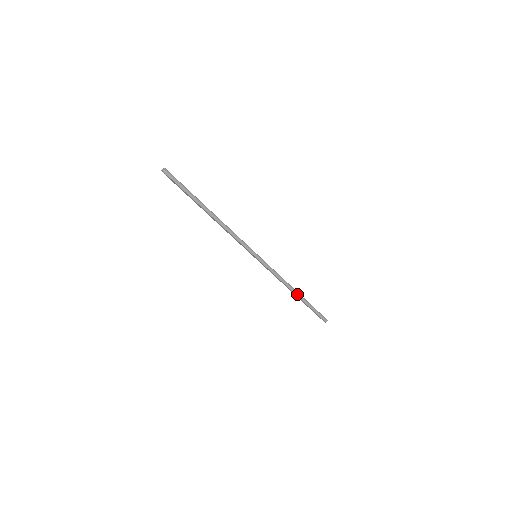
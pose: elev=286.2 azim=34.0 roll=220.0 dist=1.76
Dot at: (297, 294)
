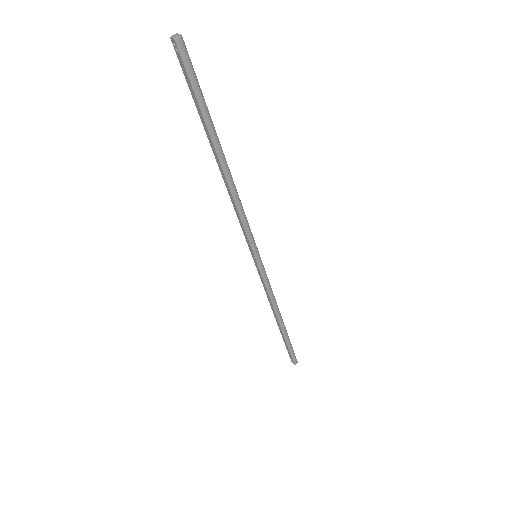
Dot at: (281, 323)
